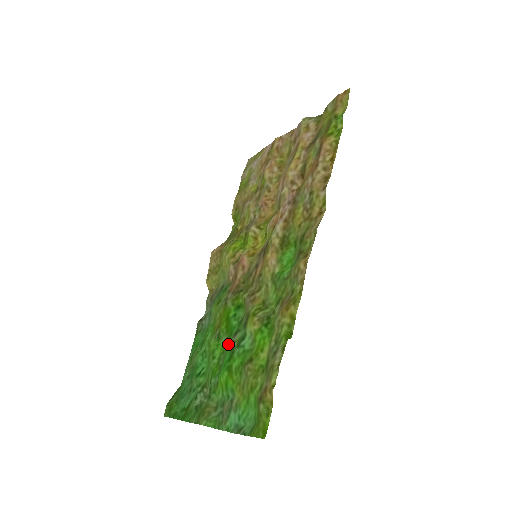
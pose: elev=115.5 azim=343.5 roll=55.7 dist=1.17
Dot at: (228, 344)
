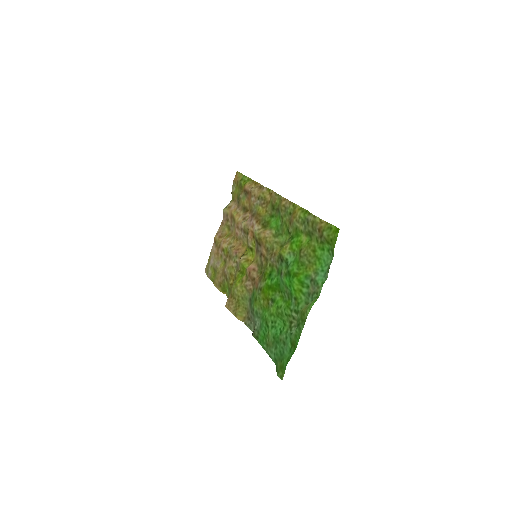
Dot at: (282, 285)
